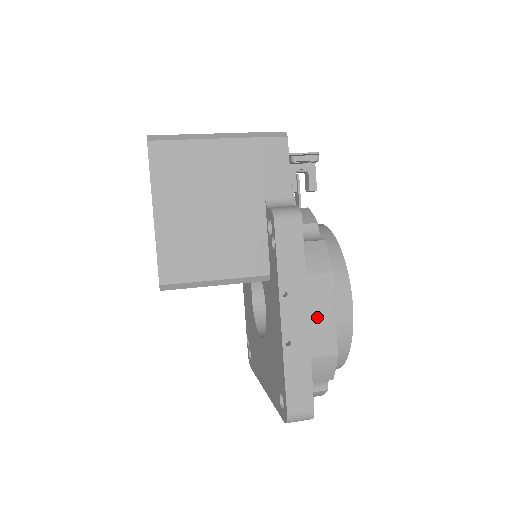
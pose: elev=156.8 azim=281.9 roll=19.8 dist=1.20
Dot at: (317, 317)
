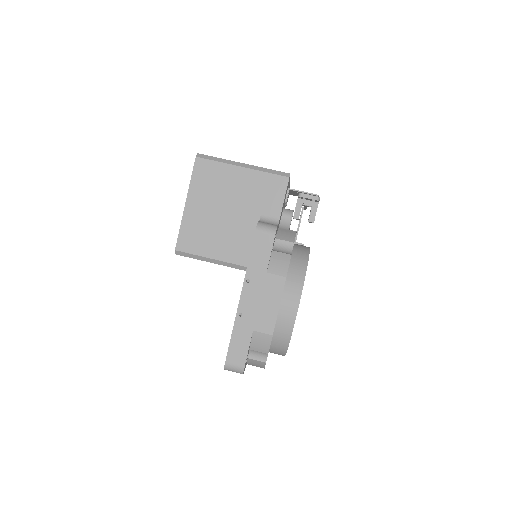
Dot at: (266, 304)
